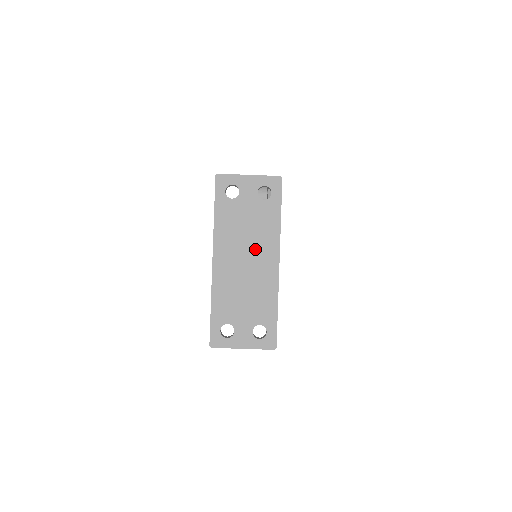
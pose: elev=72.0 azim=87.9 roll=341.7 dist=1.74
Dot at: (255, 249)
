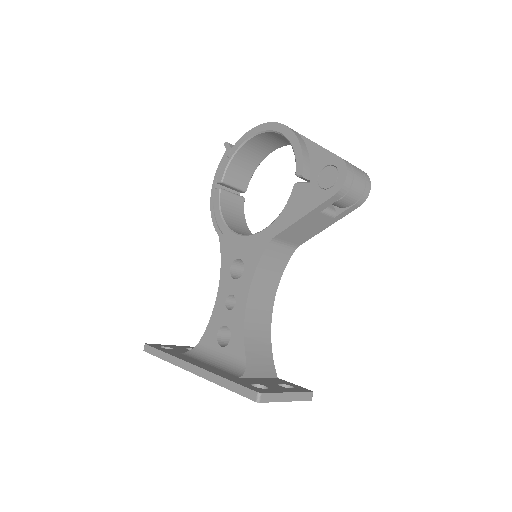
Dot at: occluded
